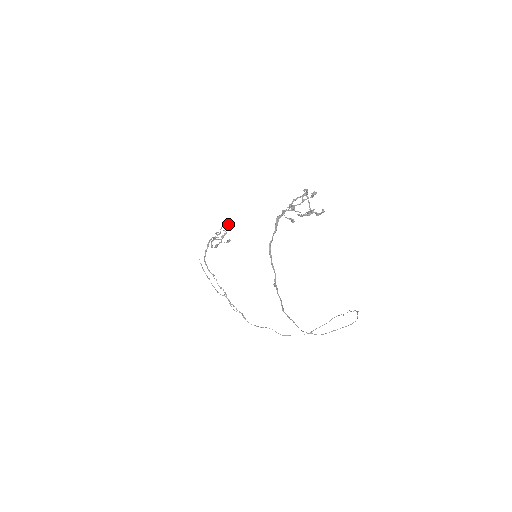
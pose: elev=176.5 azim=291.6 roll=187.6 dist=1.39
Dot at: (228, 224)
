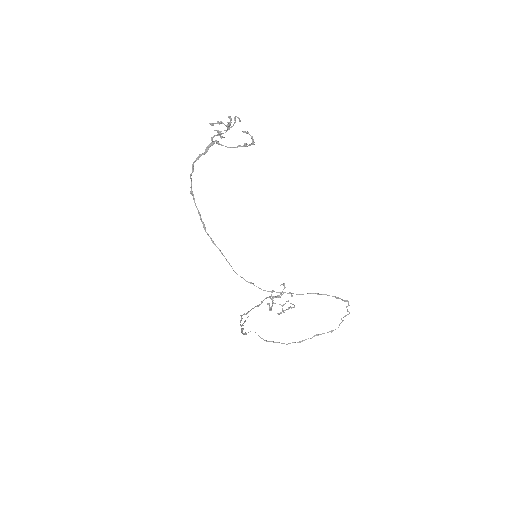
Dot at: (284, 283)
